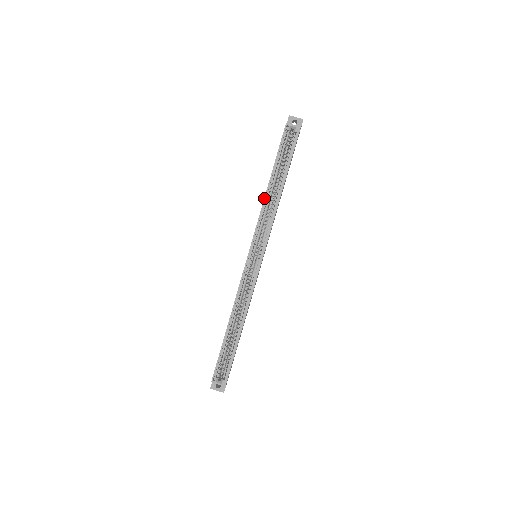
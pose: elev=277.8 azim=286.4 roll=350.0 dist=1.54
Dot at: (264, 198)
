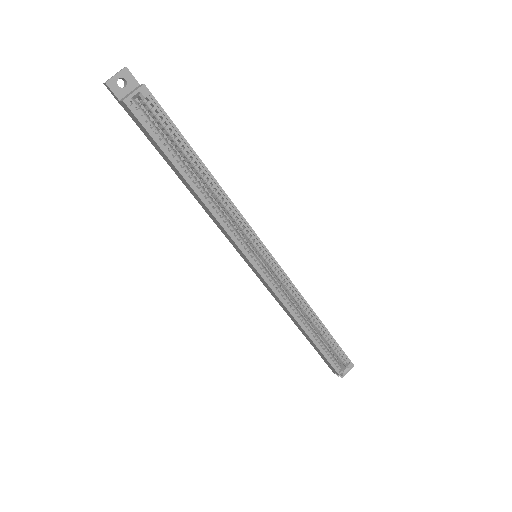
Dot at: (205, 206)
